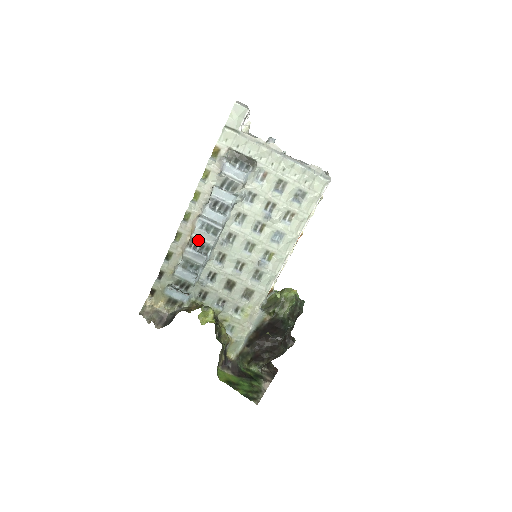
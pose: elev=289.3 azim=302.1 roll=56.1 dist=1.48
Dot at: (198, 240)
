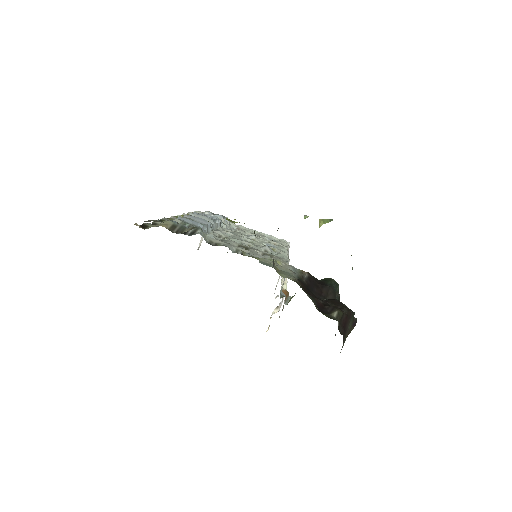
Dot at: occluded
